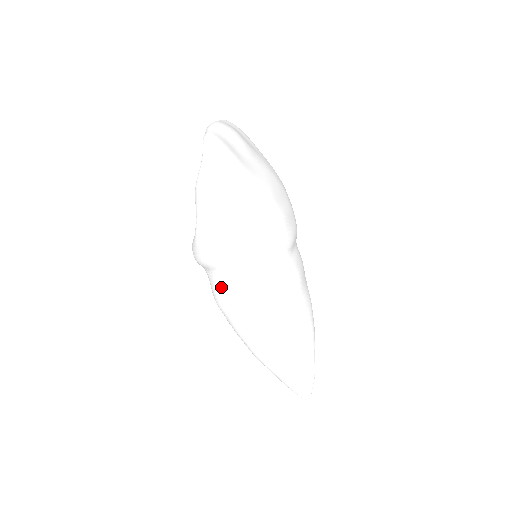
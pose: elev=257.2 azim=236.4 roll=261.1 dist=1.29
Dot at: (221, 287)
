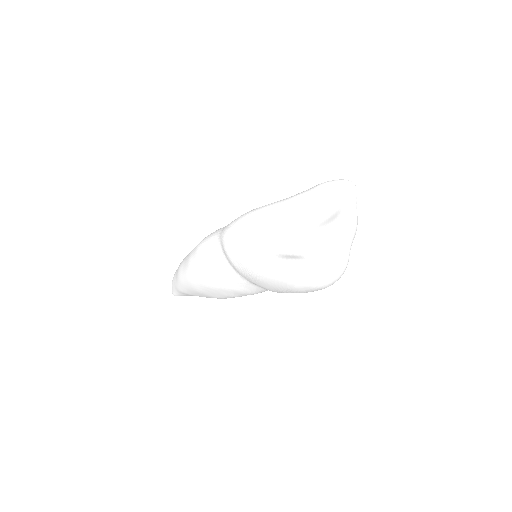
Dot at: (220, 270)
